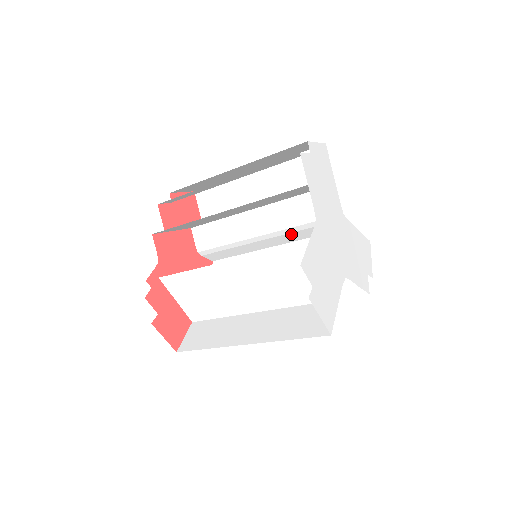
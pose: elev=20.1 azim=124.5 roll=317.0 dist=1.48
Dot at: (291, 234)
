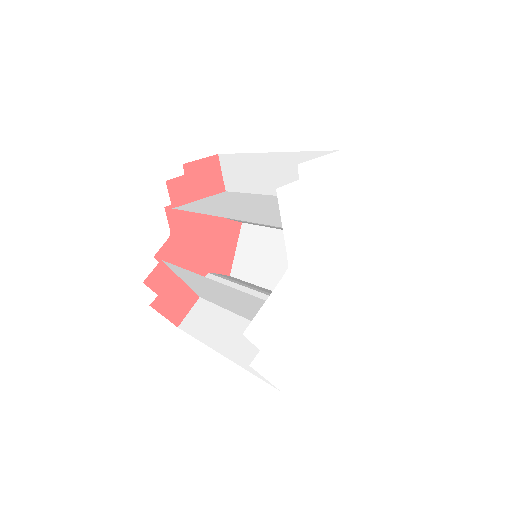
Dot at: occluded
